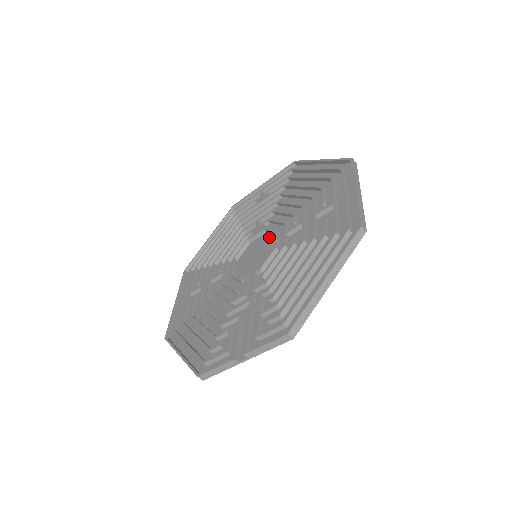
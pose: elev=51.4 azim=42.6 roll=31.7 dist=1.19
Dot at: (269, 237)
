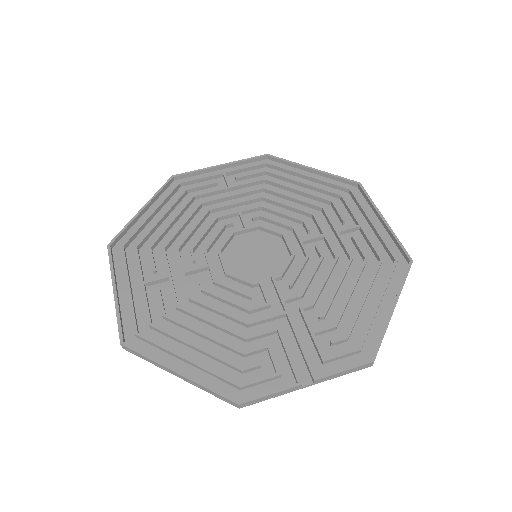
Dot at: (268, 237)
